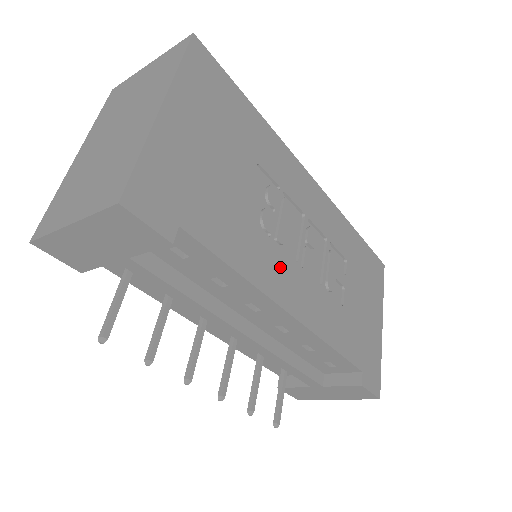
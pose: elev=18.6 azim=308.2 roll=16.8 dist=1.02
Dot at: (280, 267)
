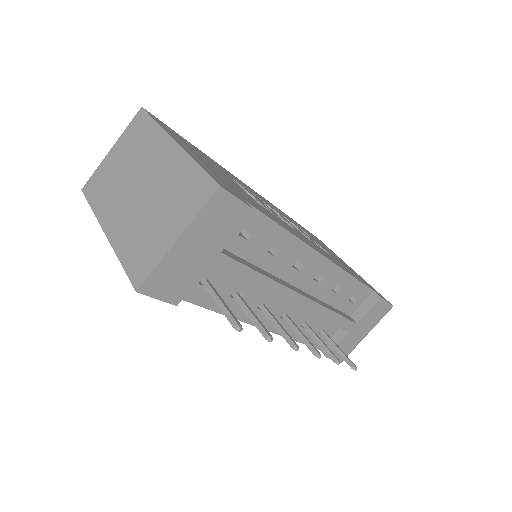
Dot at: (293, 230)
